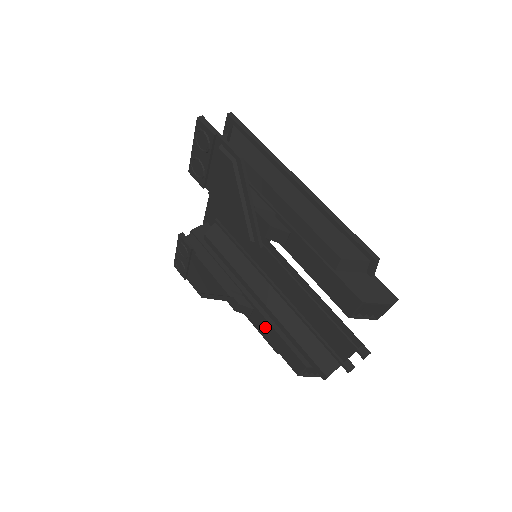
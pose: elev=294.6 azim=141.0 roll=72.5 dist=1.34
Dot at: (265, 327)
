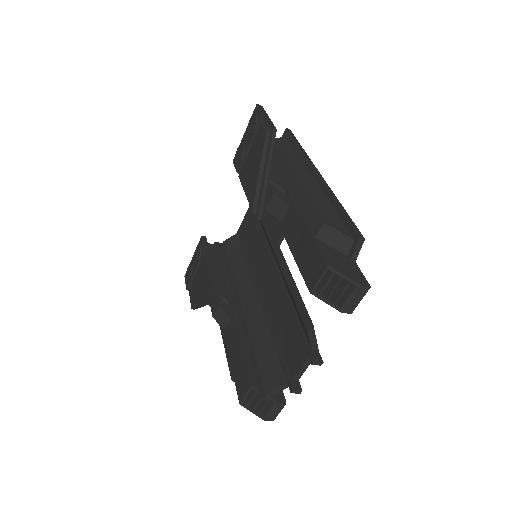
Dot at: (233, 340)
